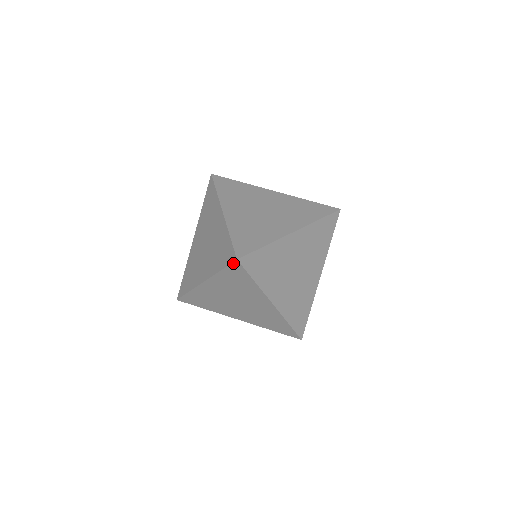
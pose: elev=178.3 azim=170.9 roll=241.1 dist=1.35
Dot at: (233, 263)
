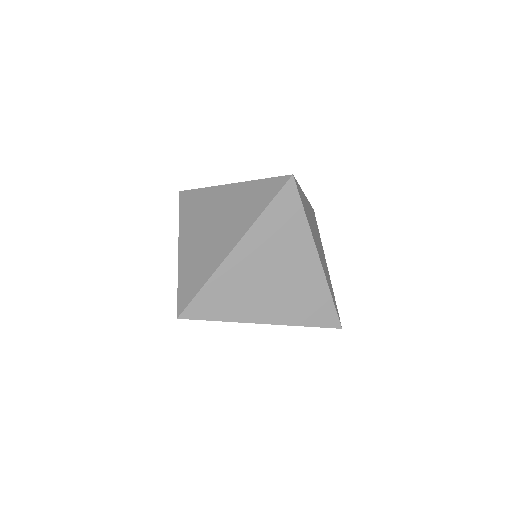
Dot at: (178, 309)
